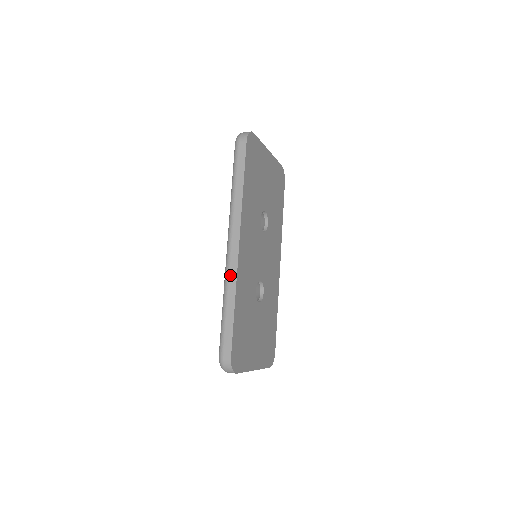
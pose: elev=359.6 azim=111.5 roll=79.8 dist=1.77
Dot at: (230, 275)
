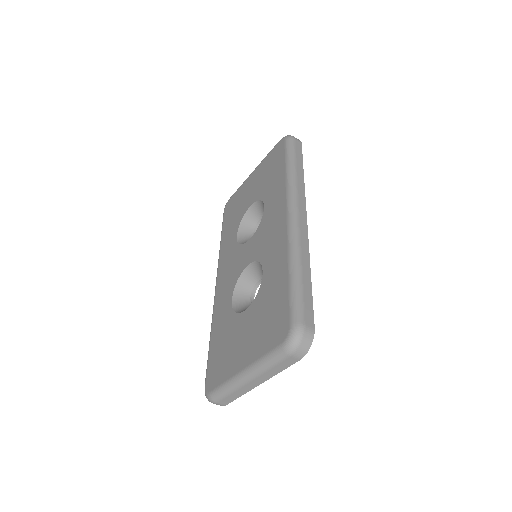
Dot at: (302, 241)
